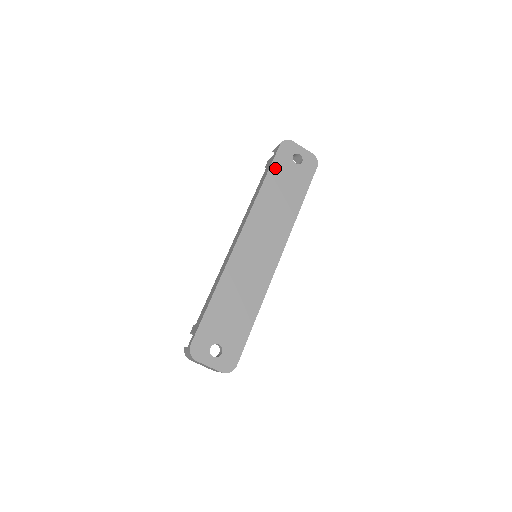
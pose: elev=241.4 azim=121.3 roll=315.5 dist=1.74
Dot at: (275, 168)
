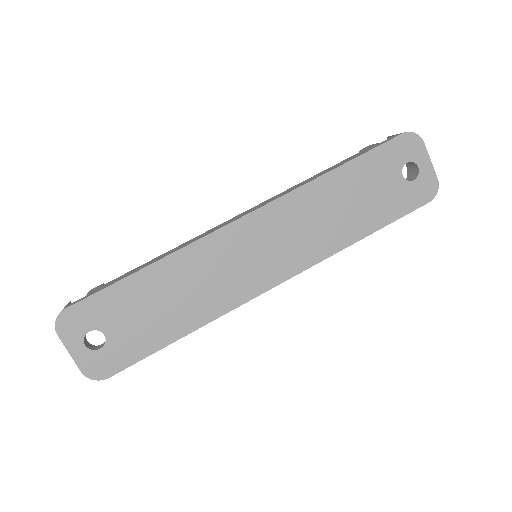
Dot at: (368, 161)
